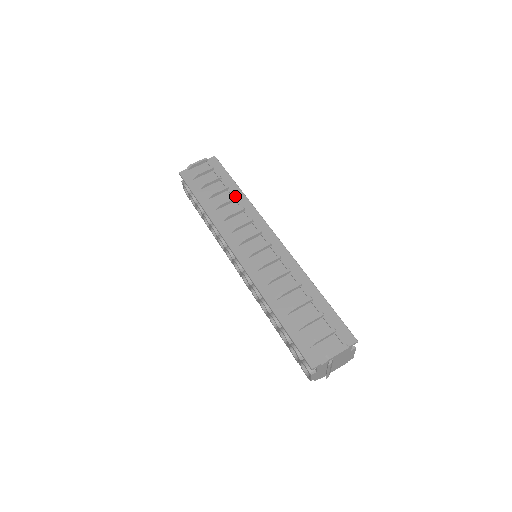
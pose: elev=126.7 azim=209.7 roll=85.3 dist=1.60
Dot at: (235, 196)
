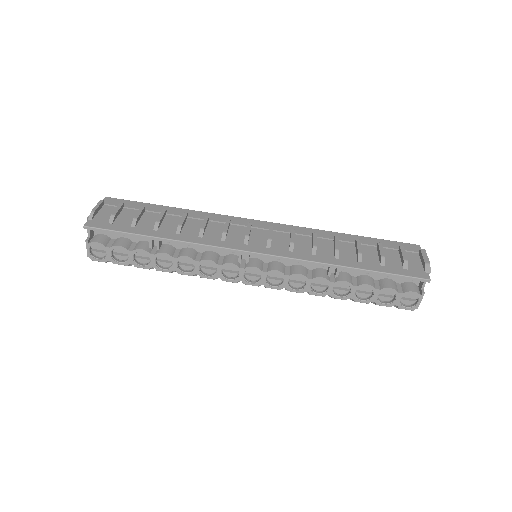
Dot at: (184, 212)
